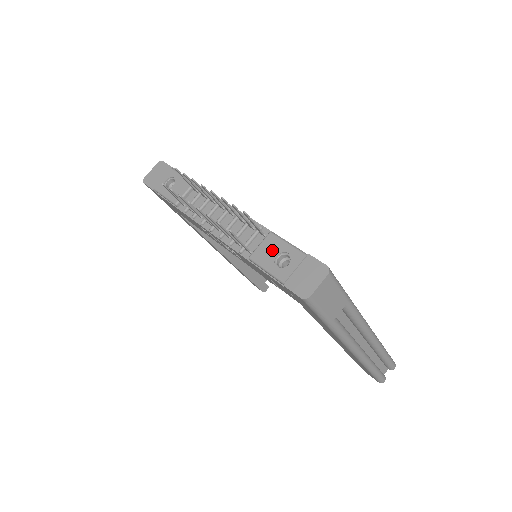
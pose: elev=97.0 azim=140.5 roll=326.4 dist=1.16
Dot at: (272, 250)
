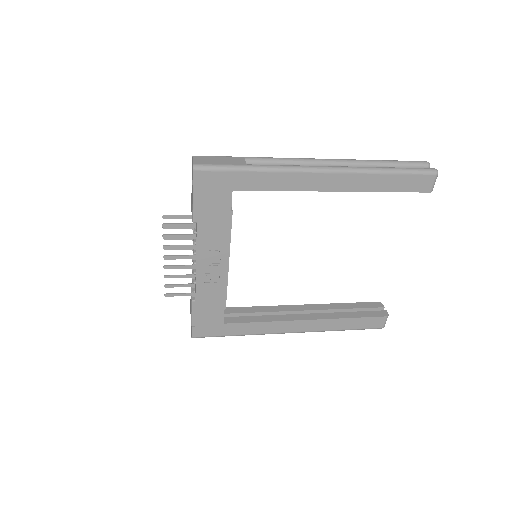
Dot at: occluded
